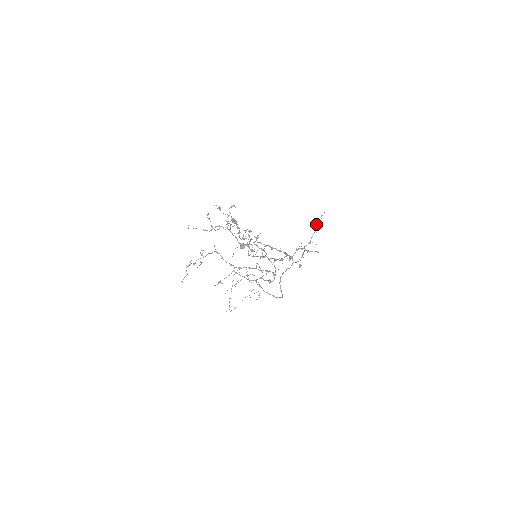
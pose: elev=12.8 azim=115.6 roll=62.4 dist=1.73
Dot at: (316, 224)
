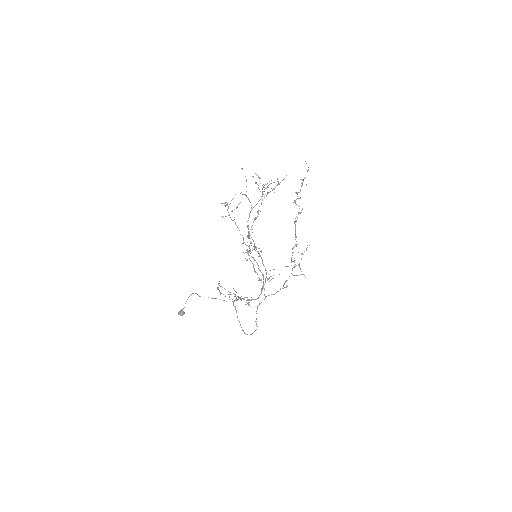
Dot at: (302, 253)
